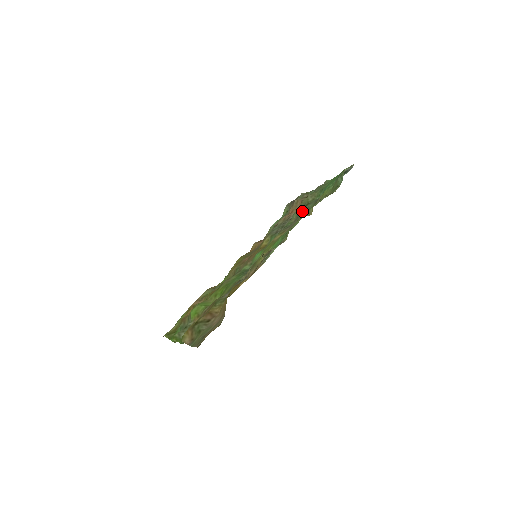
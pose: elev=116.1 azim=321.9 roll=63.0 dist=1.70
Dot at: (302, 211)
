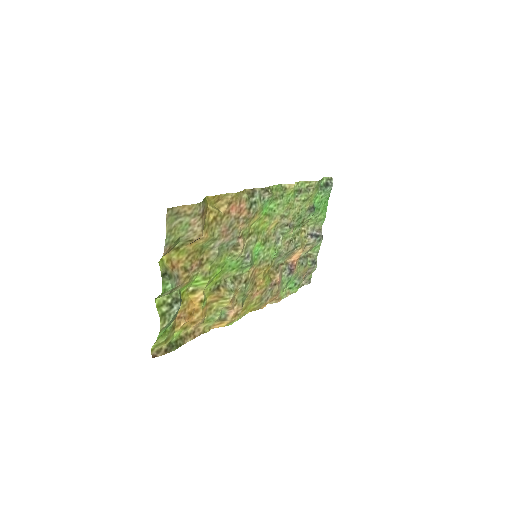
Dot at: (297, 223)
